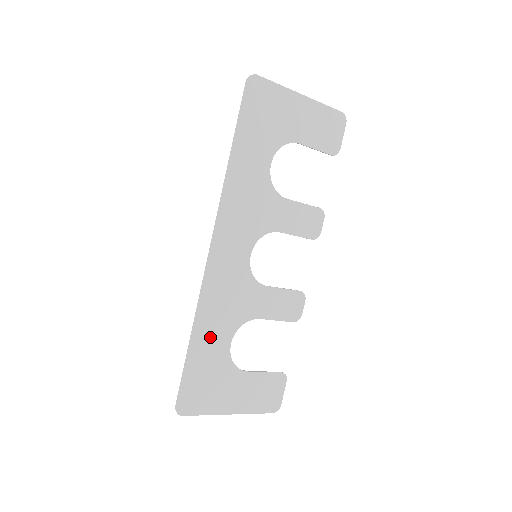
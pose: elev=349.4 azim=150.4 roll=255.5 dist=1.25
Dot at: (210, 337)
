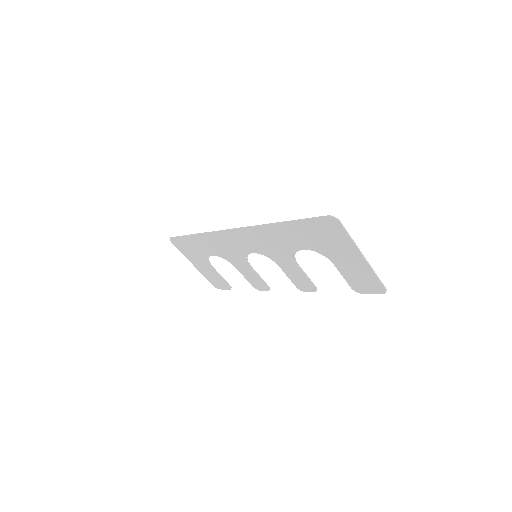
Dot at: (205, 244)
